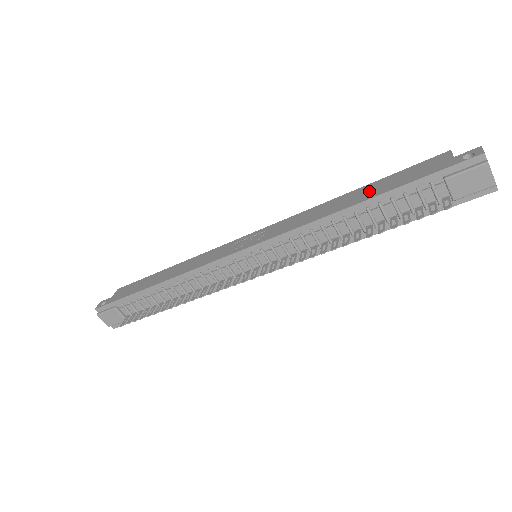
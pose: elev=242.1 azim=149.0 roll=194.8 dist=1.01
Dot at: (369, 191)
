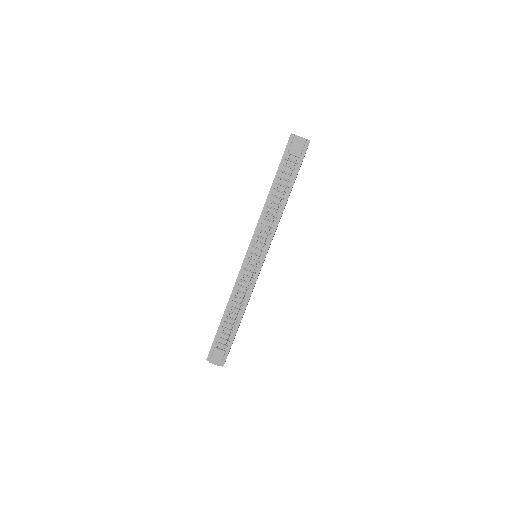
Dot at: occluded
